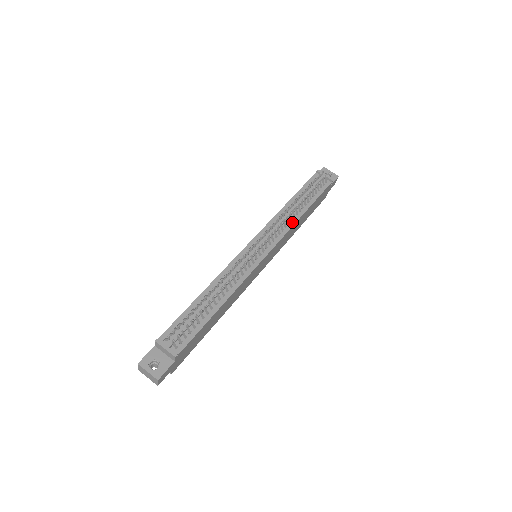
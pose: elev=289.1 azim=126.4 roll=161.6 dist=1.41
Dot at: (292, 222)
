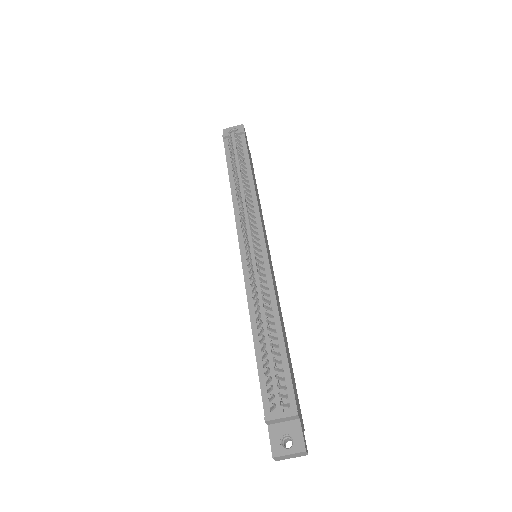
Dot at: (253, 197)
